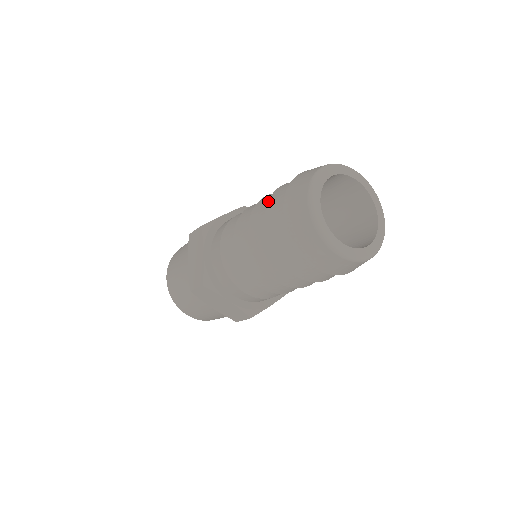
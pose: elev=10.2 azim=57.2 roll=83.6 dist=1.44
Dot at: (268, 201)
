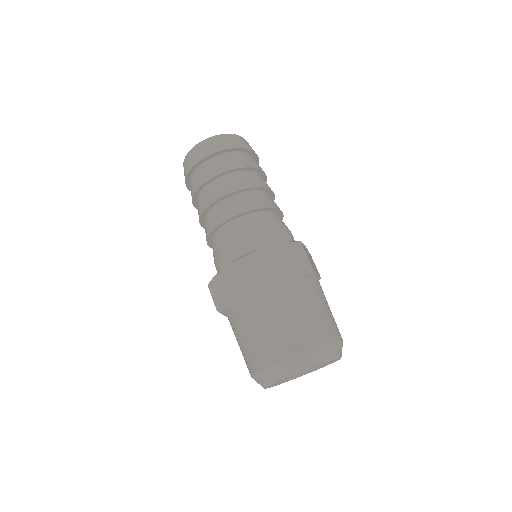
Dot at: occluded
